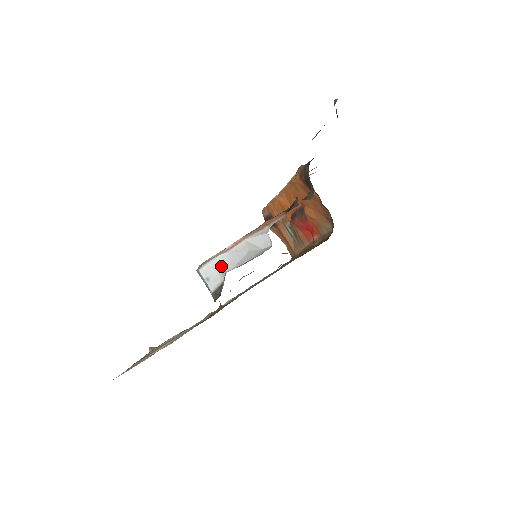
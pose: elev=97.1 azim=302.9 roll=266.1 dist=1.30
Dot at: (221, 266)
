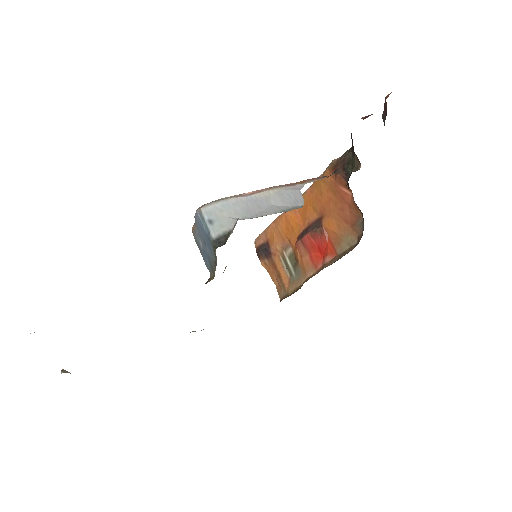
Dot at: (233, 211)
